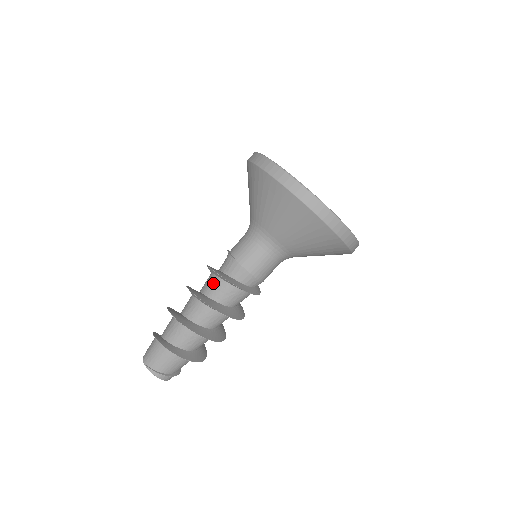
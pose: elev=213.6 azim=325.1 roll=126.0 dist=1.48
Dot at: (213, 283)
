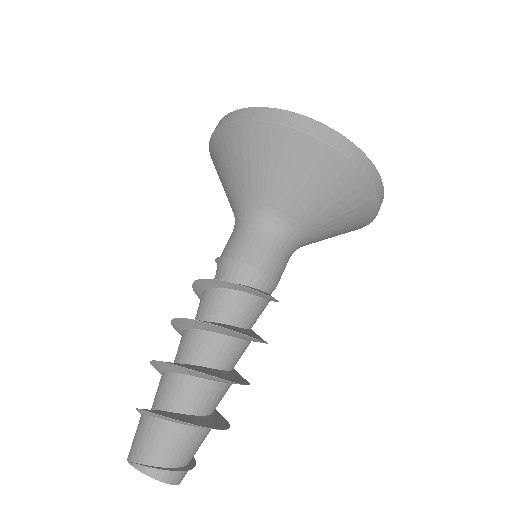
Dot at: (204, 300)
